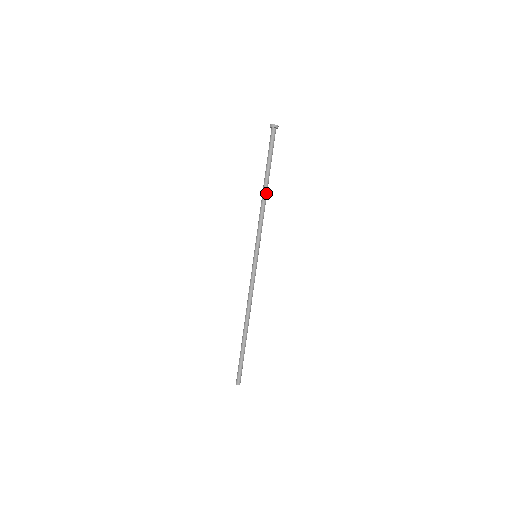
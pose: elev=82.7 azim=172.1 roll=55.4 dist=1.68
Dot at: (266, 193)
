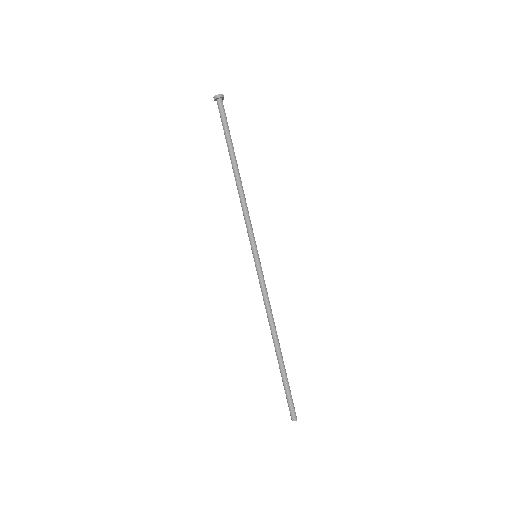
Dot at: (239, 177)
